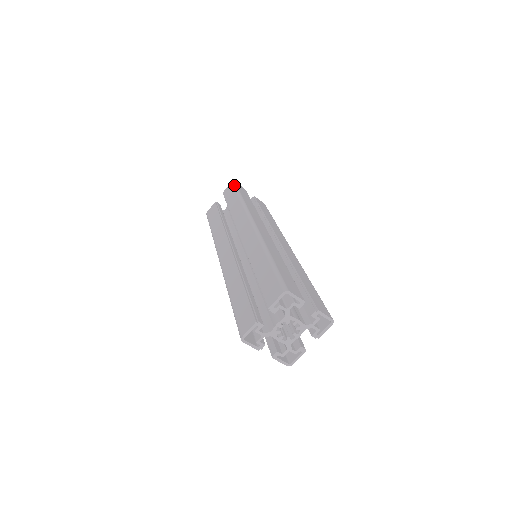
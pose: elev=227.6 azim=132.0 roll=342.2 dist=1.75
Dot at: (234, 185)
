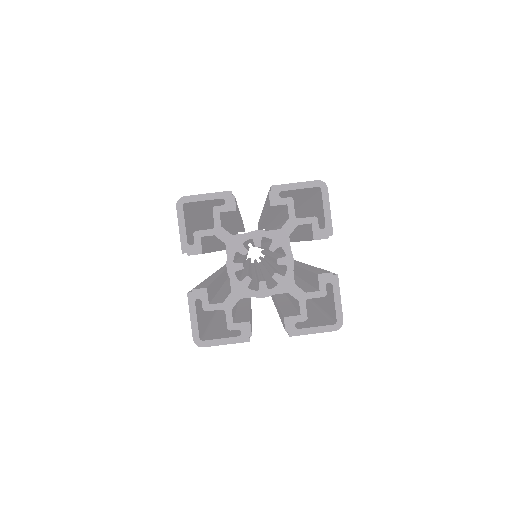
Dot at: occluded
